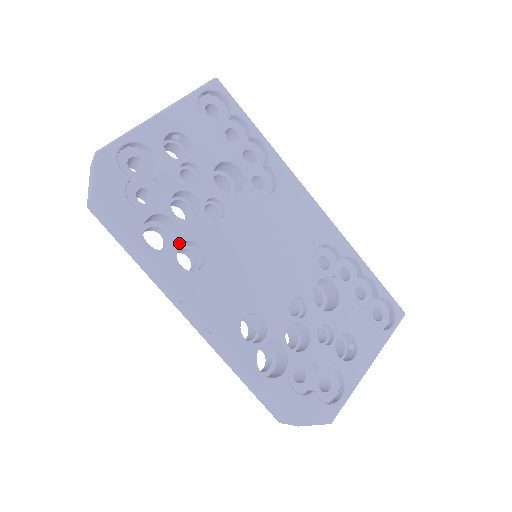
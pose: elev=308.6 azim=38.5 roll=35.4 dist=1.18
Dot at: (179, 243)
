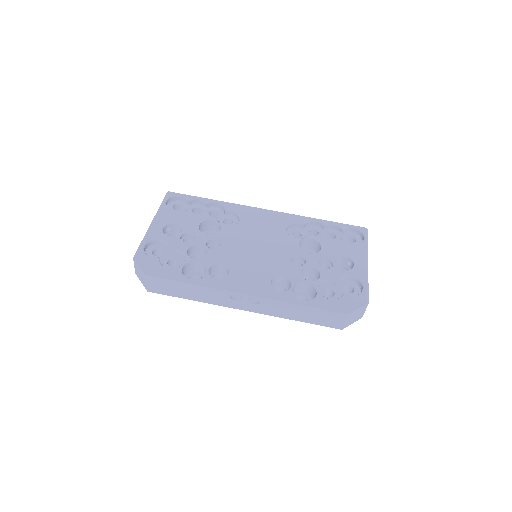
Dot at: (207, 270)
